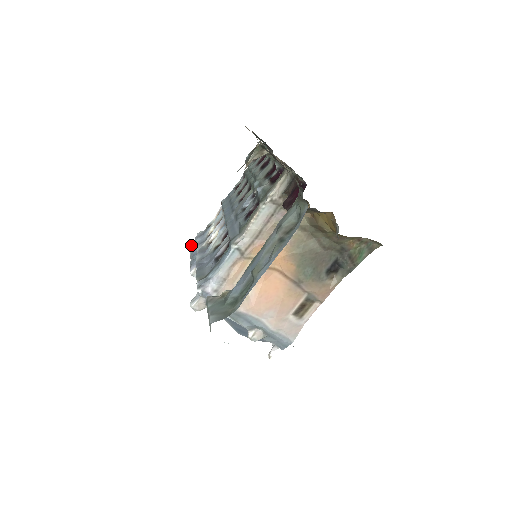
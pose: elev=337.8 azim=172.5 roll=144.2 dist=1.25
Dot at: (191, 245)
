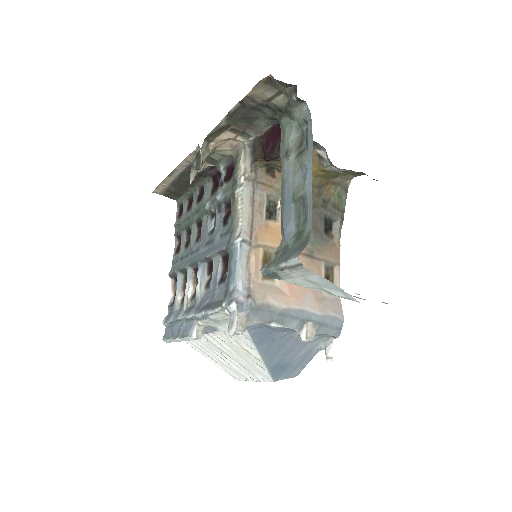
Dot at: (163, 337)
